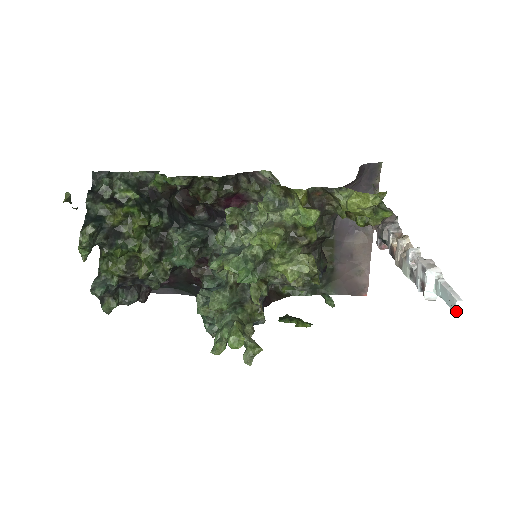
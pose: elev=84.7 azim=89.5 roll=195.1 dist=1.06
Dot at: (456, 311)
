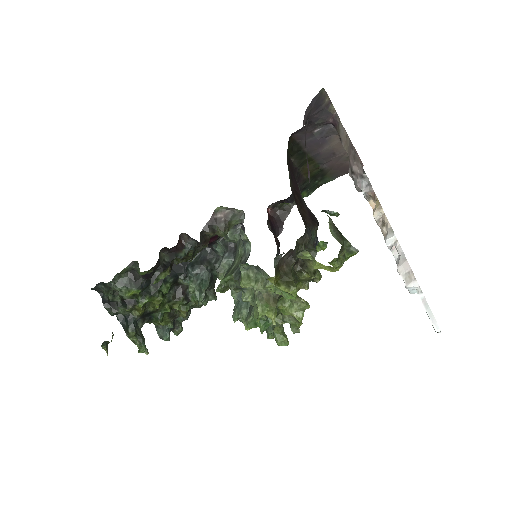
Dot at: occluded
